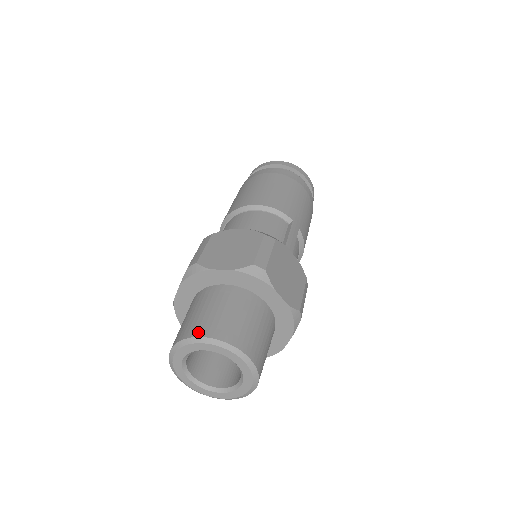
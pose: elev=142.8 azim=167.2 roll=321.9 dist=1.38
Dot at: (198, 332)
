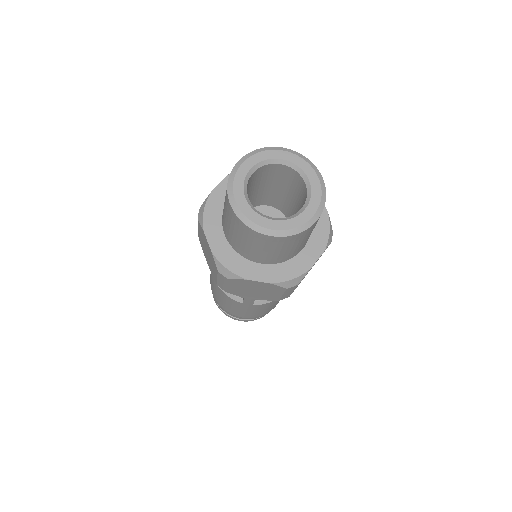
Dot at: (233, 169)
